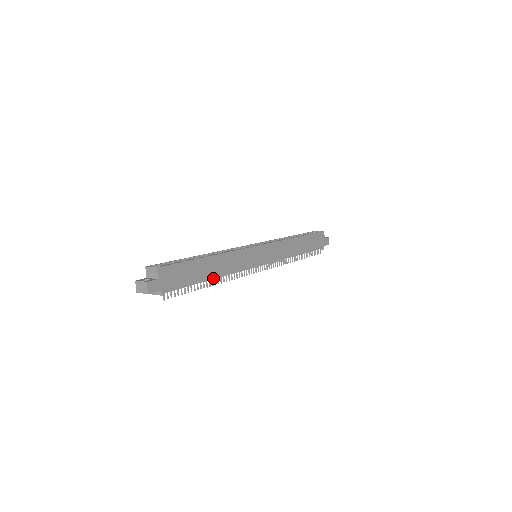
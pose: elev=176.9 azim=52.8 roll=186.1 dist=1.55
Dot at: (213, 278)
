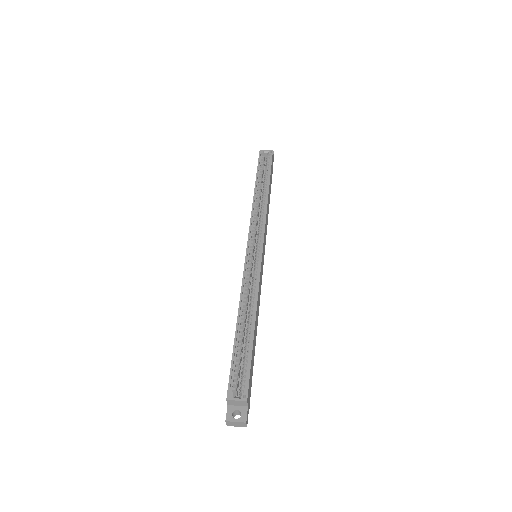
Dot at: (256, 334)
